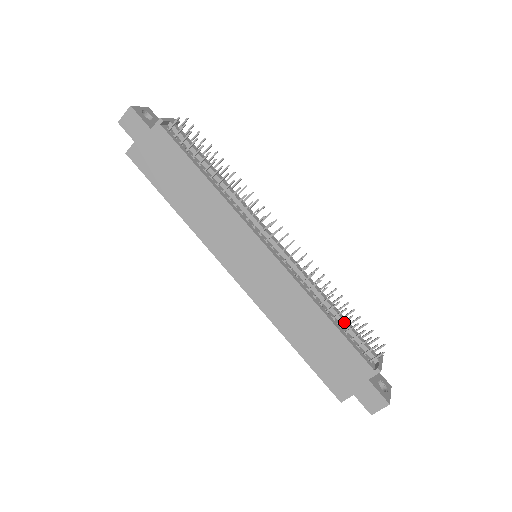
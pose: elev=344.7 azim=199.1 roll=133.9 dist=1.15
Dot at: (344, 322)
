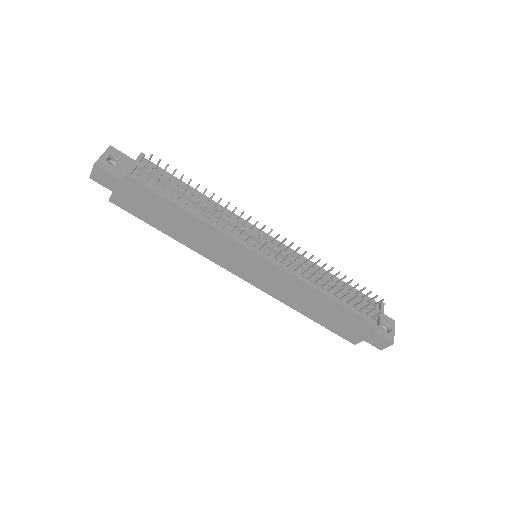
Dot at: occluded
